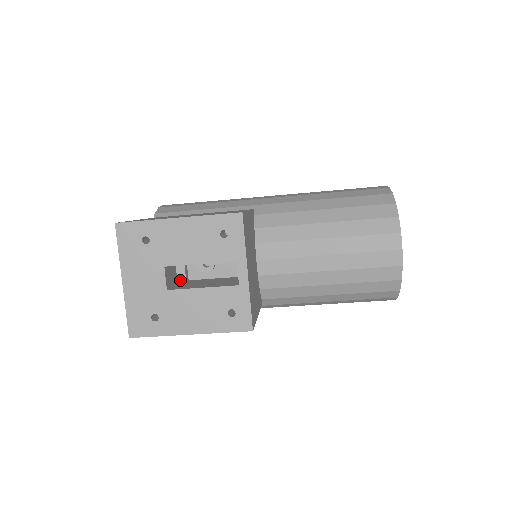
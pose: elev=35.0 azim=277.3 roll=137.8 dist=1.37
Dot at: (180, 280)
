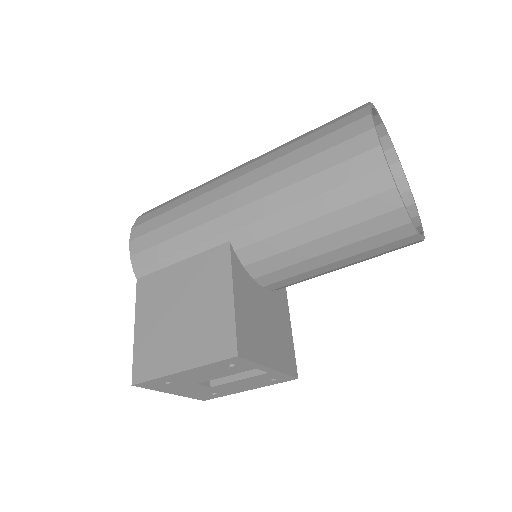
Dot at: occluded
